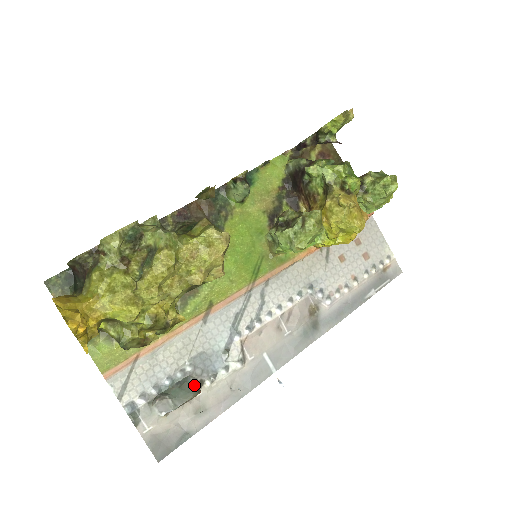
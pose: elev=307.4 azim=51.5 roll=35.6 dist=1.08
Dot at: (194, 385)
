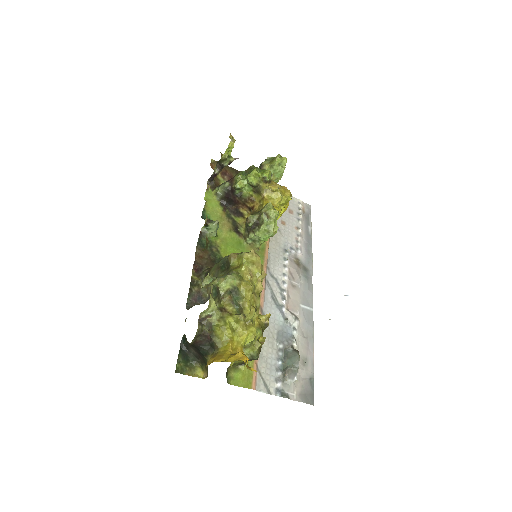
Dot at: (293, 351)
